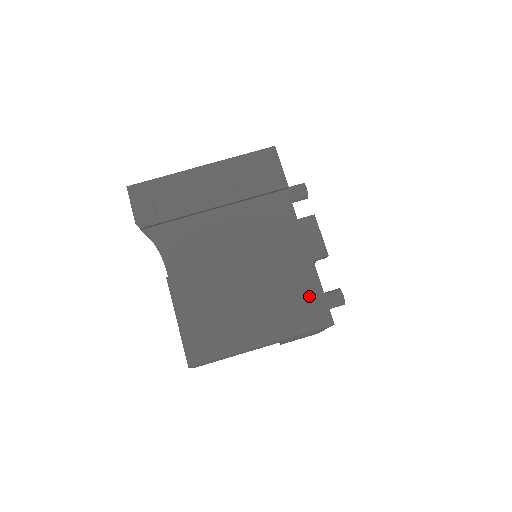
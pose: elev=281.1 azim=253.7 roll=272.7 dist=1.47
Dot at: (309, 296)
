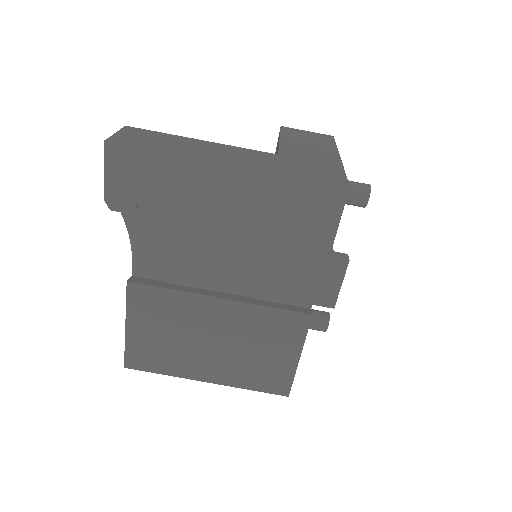
Dot at: (279, 366)
